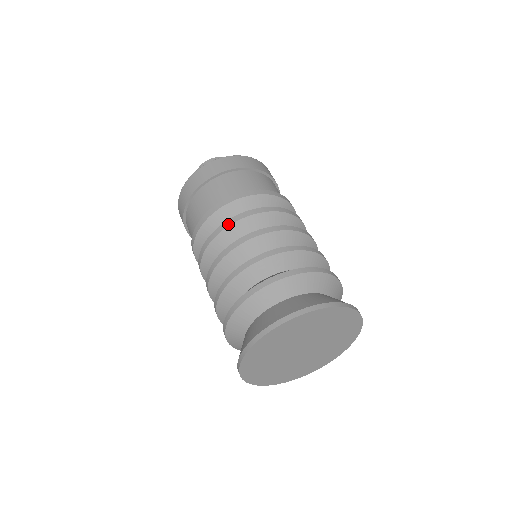
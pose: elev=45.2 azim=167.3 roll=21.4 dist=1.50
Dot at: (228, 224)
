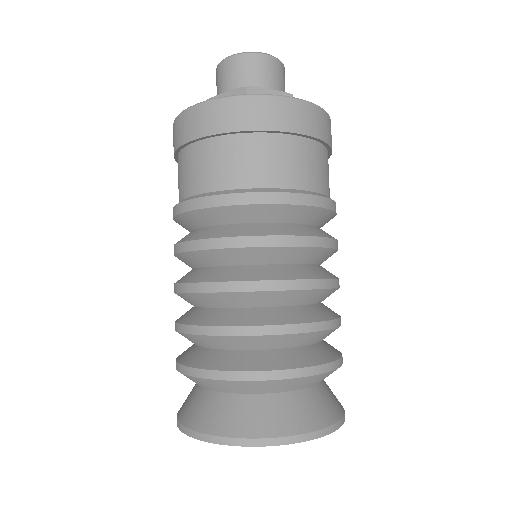
Dot at: occluded
